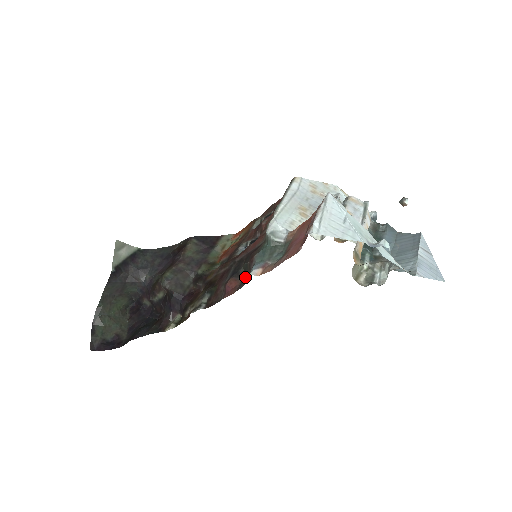
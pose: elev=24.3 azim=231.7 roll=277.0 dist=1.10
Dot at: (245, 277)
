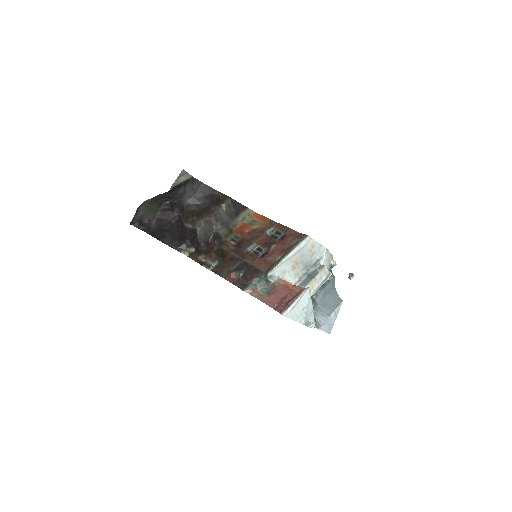
Dot at: (242, 277)
